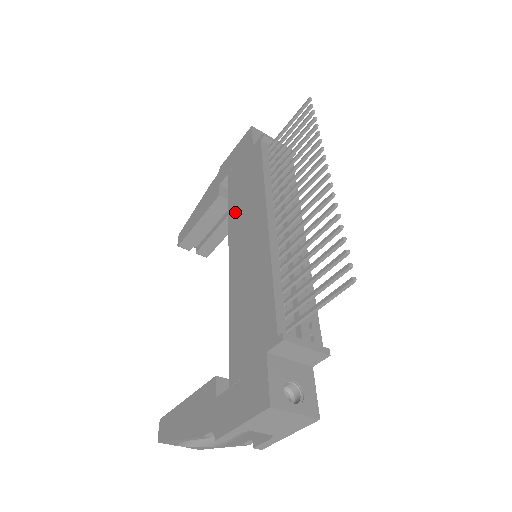
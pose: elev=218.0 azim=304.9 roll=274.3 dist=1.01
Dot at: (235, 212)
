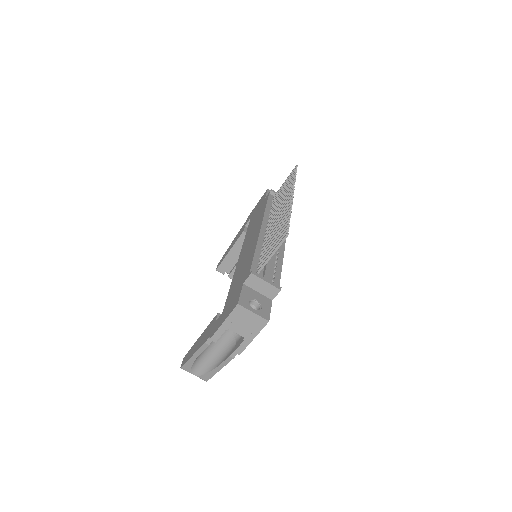
Dot at: (248, 234)
